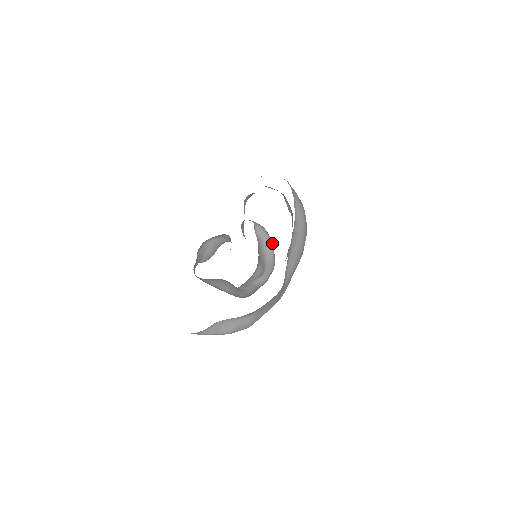
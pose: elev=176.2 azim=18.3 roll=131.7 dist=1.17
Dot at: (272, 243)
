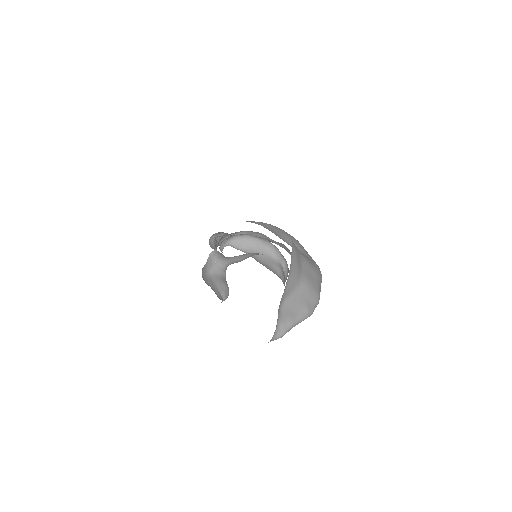
Dot at: (253, 237)
